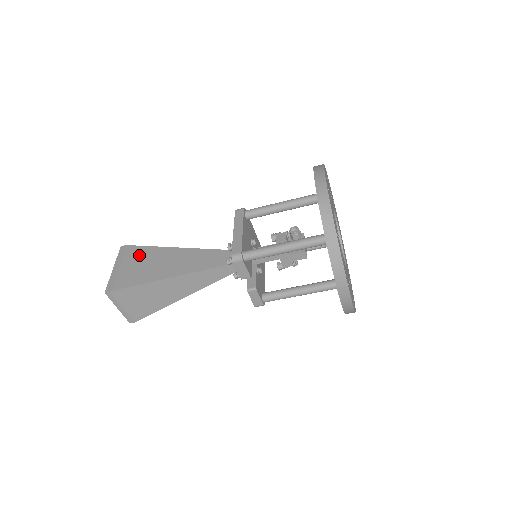
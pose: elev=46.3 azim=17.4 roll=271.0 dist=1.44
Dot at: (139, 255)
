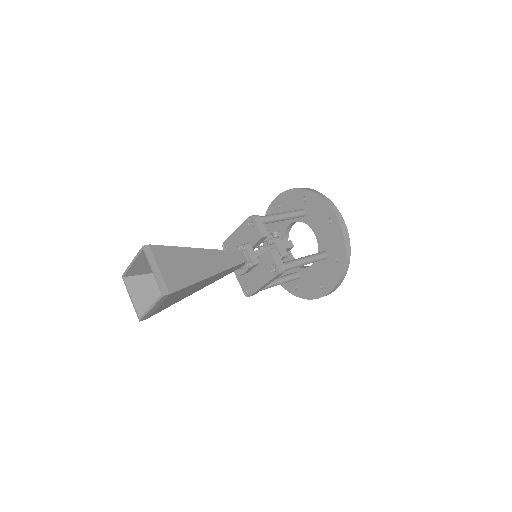
Dot at: occluded
